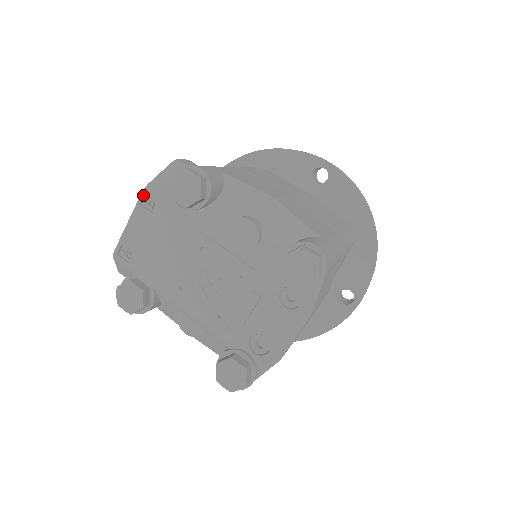
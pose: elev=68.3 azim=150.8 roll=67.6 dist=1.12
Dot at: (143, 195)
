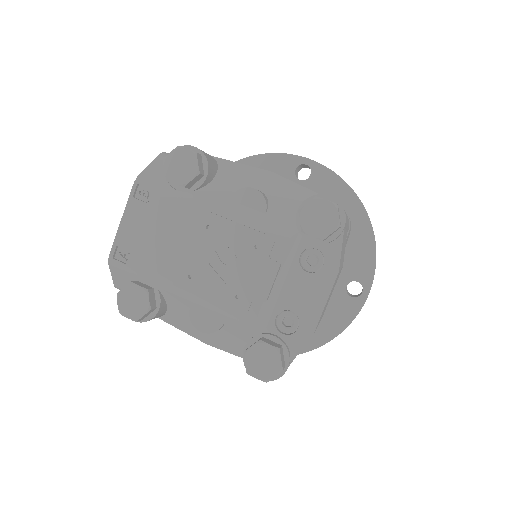
Dot at: (135, 186)
